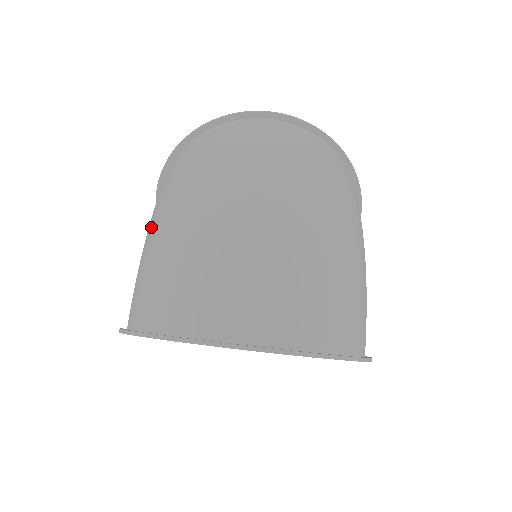
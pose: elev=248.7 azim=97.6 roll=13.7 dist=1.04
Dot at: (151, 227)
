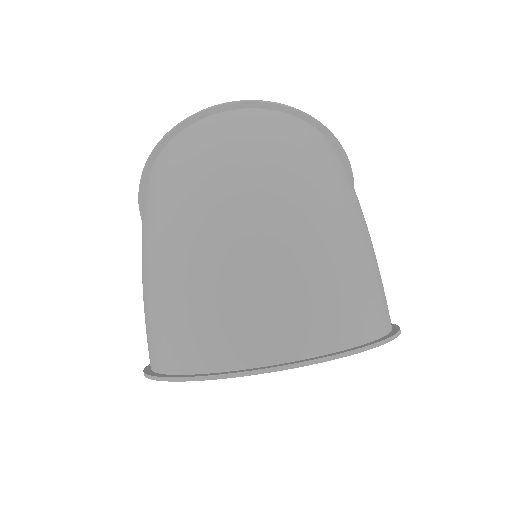
Dot at: (142, 262)
